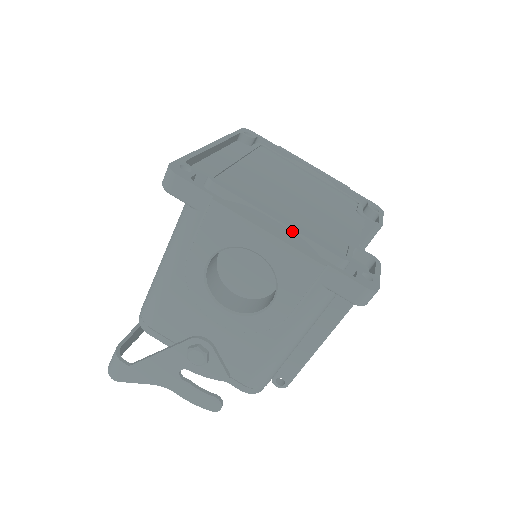
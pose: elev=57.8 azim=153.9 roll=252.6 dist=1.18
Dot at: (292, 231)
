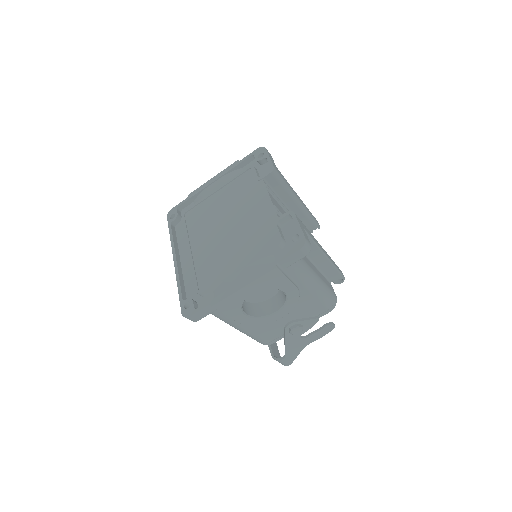
Dot at: (249, 265)
